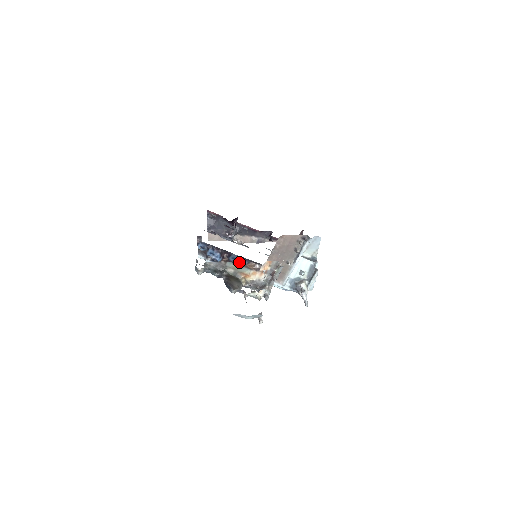
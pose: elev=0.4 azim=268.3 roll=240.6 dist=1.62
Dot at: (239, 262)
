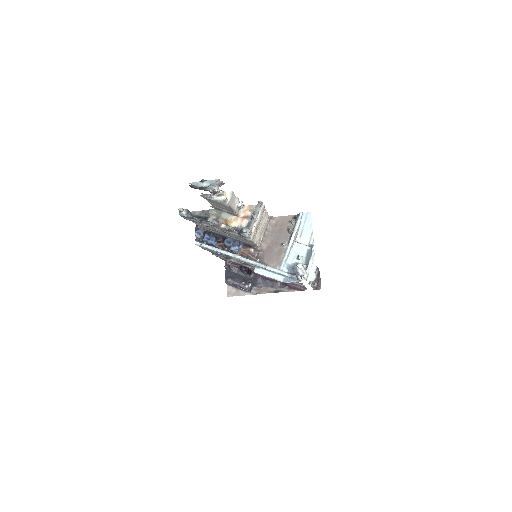
Dot at: (234, 246)
